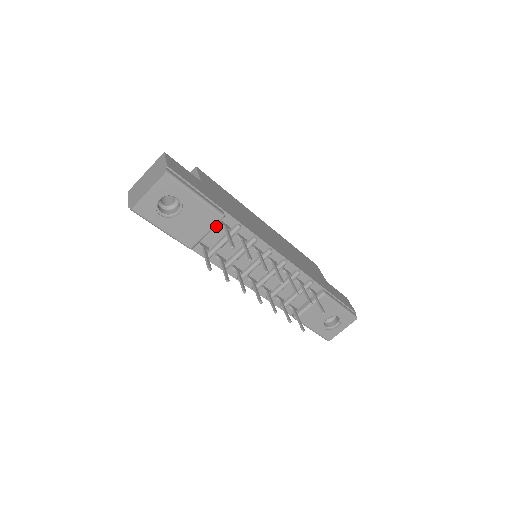
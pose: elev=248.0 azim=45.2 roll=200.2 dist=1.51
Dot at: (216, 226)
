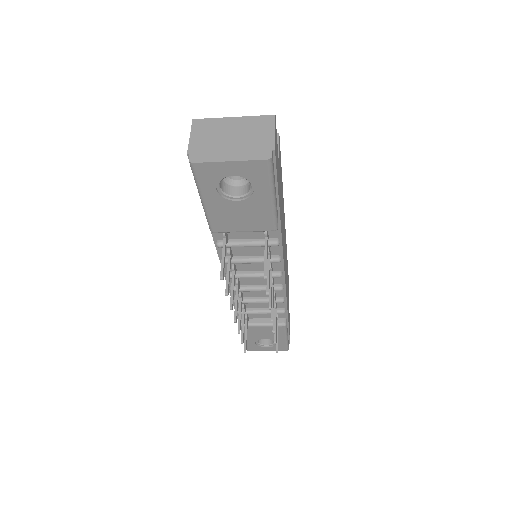
Dot at: occluded
